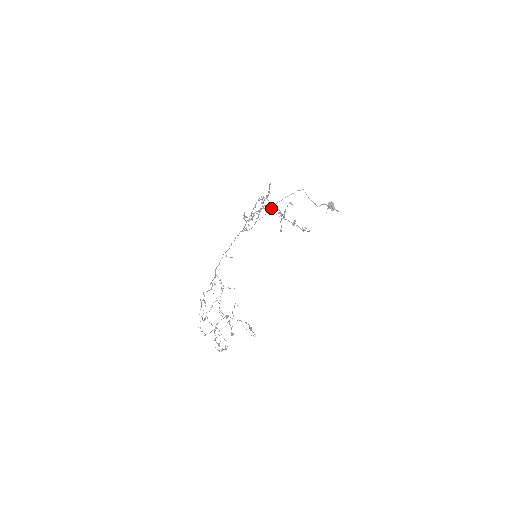
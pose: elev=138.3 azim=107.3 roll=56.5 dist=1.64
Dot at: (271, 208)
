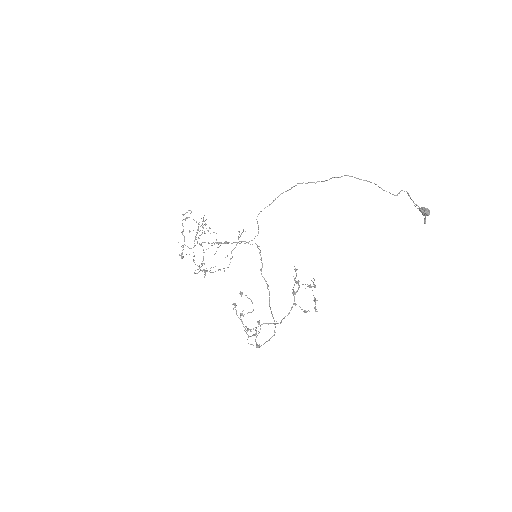
Dot at: occluded
